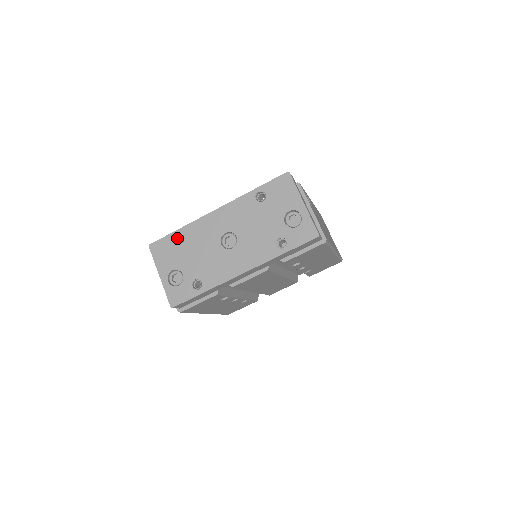
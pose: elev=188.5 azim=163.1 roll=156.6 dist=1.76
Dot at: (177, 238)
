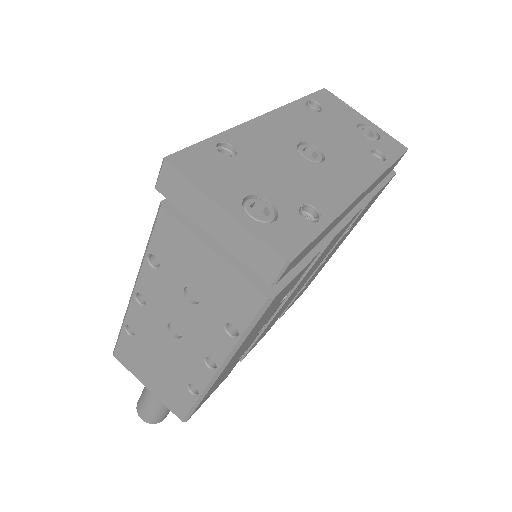
Dot at: (216, 151)
